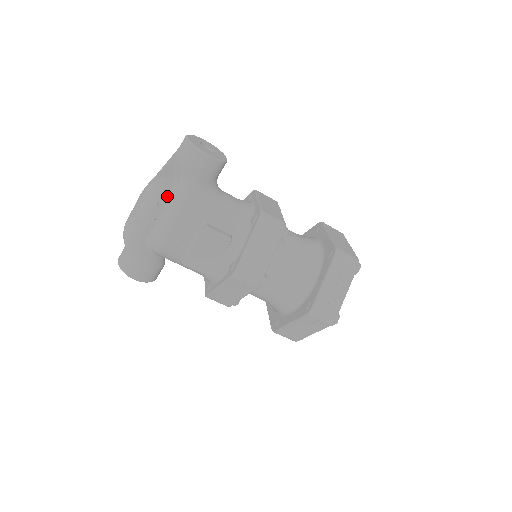
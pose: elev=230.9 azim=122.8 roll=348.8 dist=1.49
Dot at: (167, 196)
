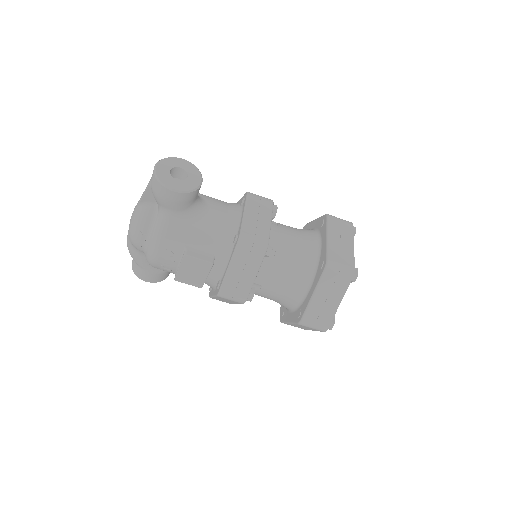
Dot at: (149, 224)
